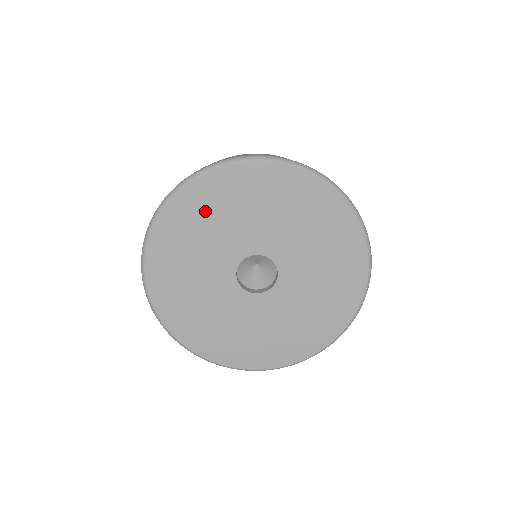
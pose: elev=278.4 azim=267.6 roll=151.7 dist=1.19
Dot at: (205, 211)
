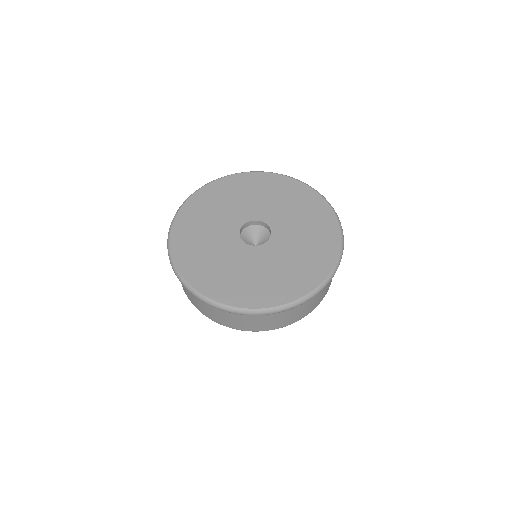
Dot at: (220, 196)
